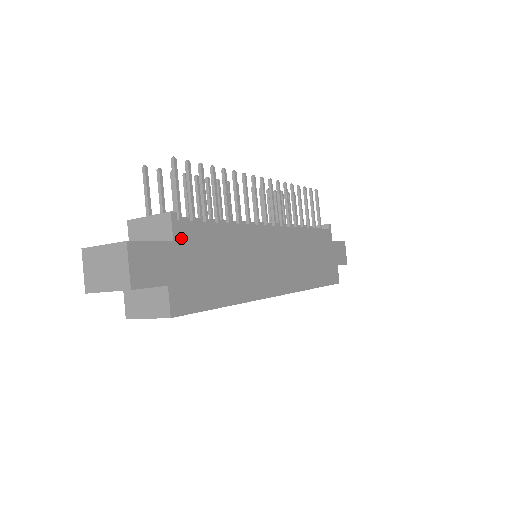
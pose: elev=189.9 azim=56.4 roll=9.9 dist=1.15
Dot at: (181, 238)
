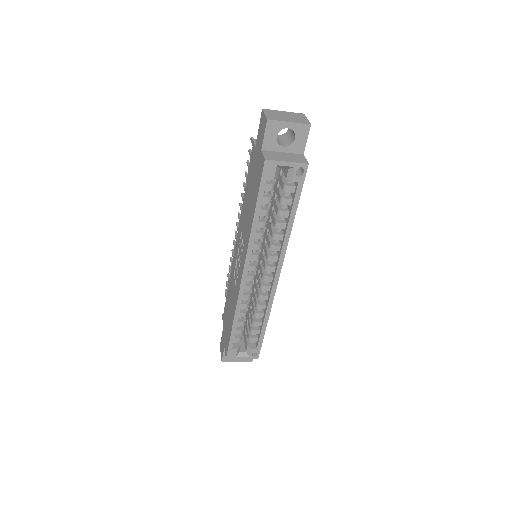
Dot at: occluded
